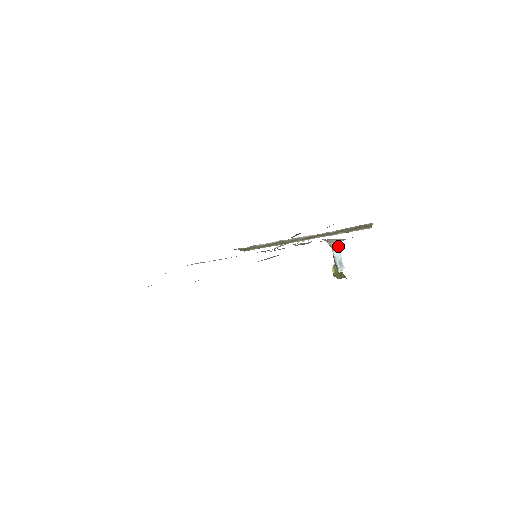
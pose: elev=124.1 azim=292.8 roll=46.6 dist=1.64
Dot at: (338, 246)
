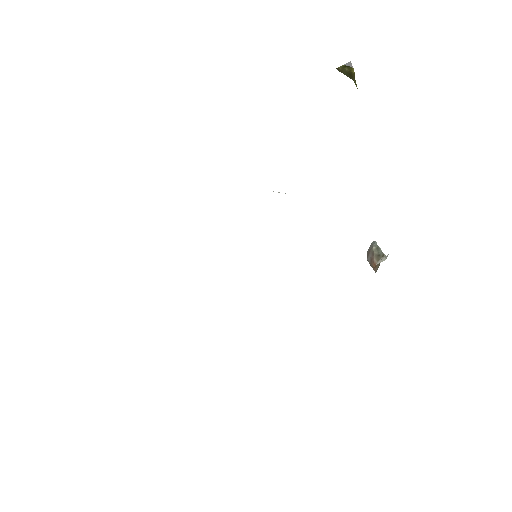
Dot at: occluded
